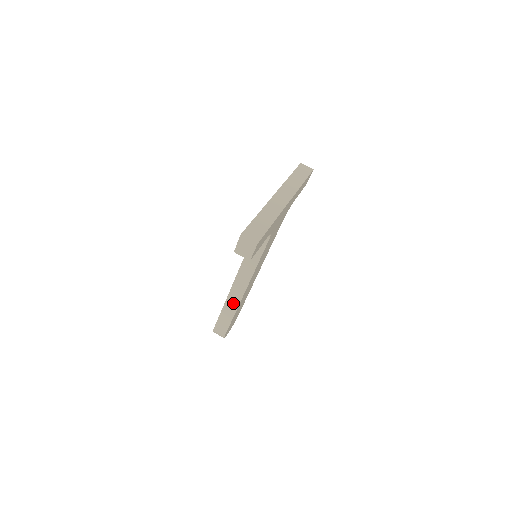
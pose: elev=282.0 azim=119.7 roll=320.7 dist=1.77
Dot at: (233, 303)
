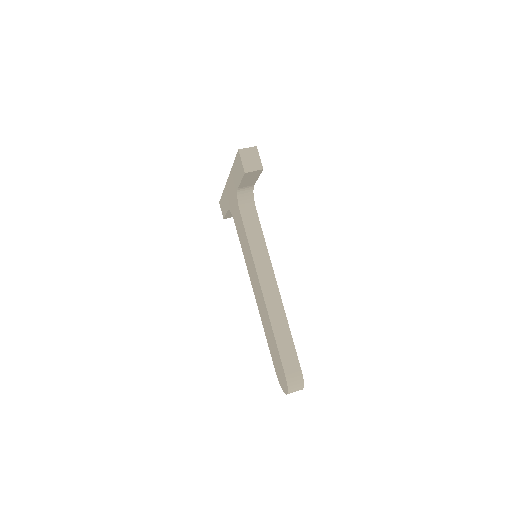
Dot at: (278, 314)
